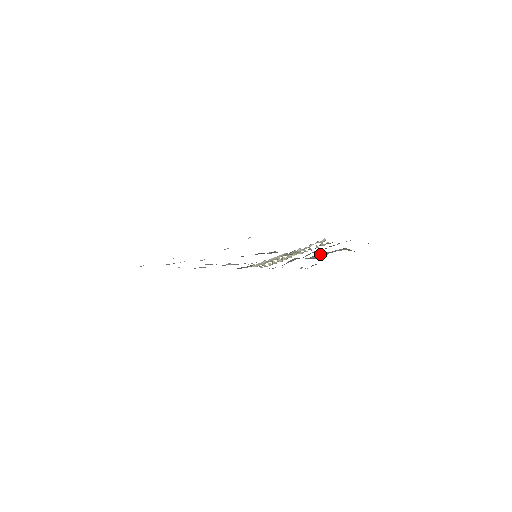
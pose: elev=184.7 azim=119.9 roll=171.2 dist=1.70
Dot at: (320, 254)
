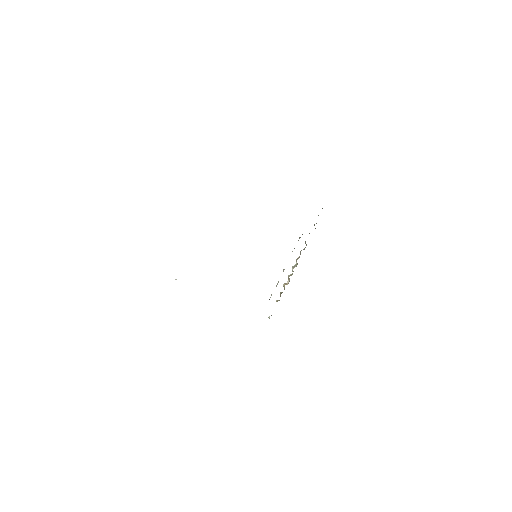
Dot at: occluded
